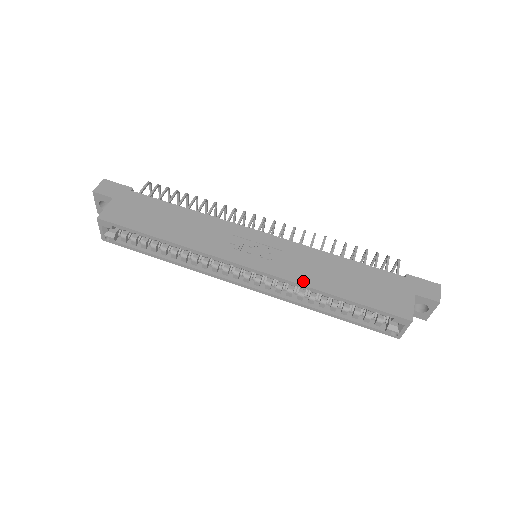
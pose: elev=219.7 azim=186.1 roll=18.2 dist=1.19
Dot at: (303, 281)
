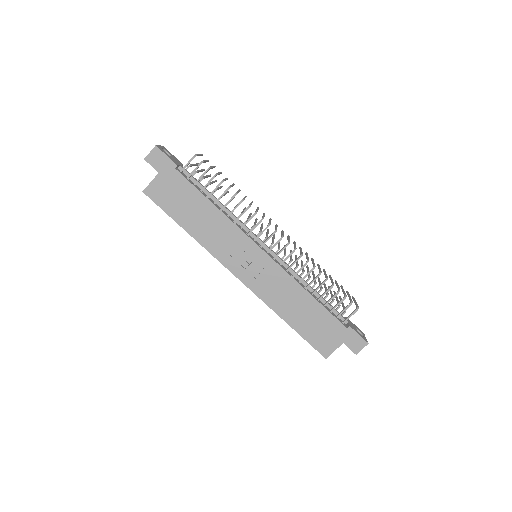
Dot at: (270, 304)
